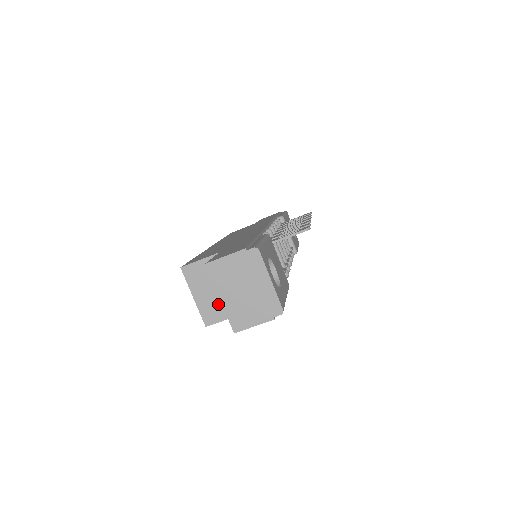
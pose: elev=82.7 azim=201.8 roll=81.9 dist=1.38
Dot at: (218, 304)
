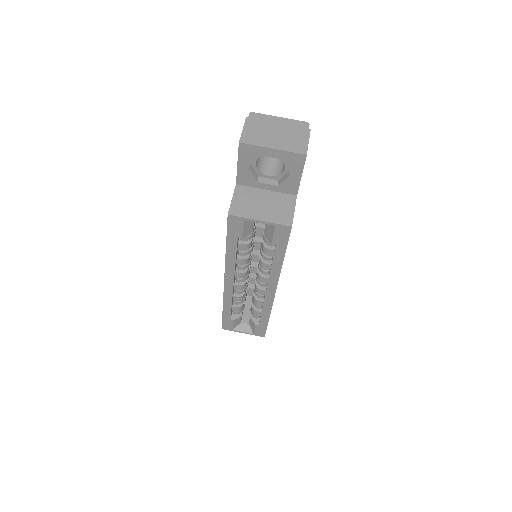
Dot at: (277, 207)
